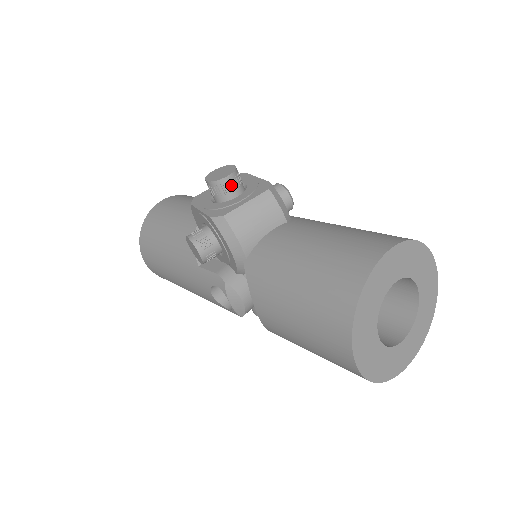
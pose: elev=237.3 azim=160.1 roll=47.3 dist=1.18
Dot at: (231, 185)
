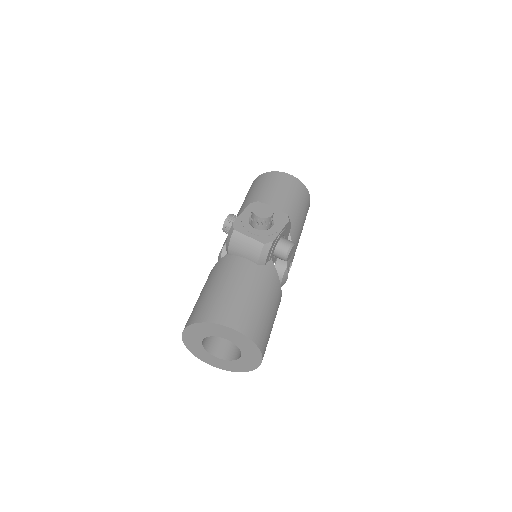
Dot at: (257, 221)
